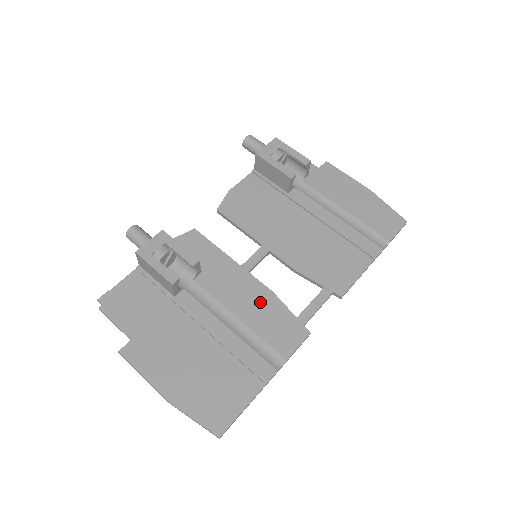
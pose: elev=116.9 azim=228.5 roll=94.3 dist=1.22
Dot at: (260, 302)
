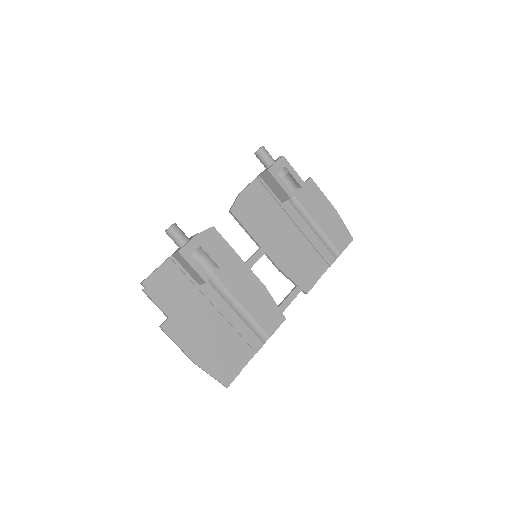
Dot at: (257, 294)
